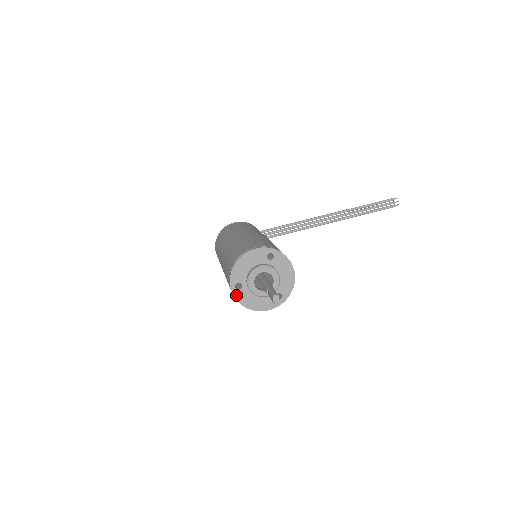
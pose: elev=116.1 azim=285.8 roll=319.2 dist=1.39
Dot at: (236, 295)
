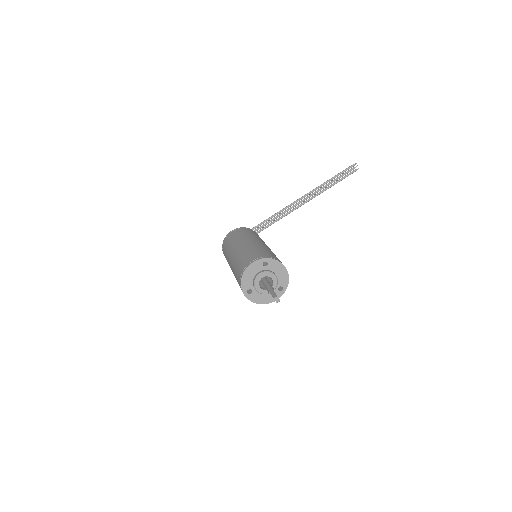
Dot at: (249, 298)
